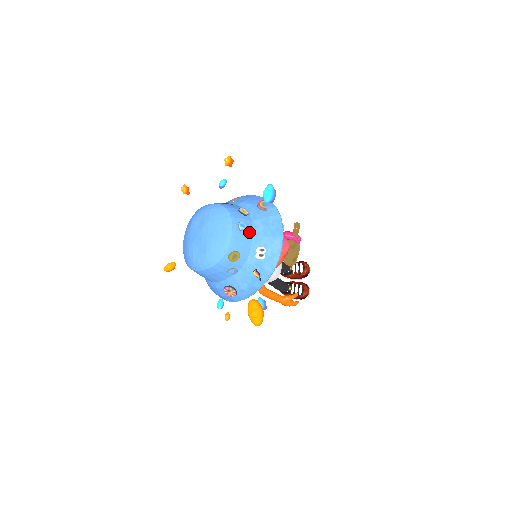
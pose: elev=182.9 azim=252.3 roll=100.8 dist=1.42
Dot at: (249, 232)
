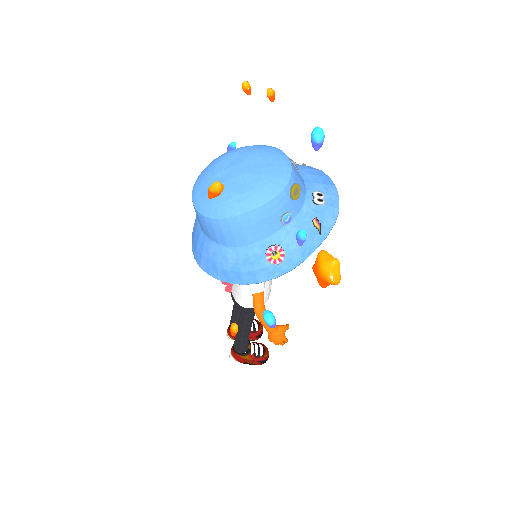
Dot at: (300, 175)
